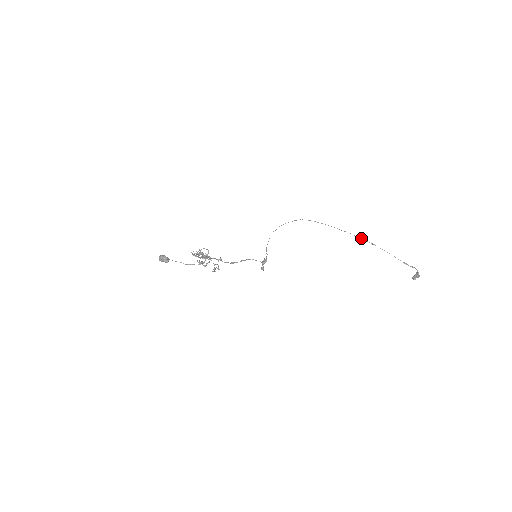
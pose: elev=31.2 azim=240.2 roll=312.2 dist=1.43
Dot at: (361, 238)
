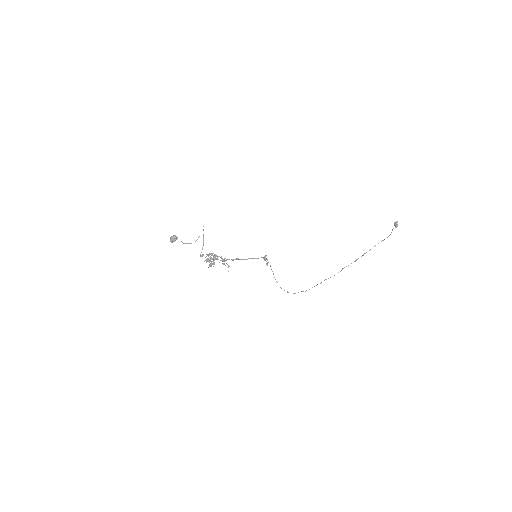
Dot at: (354, 261)
